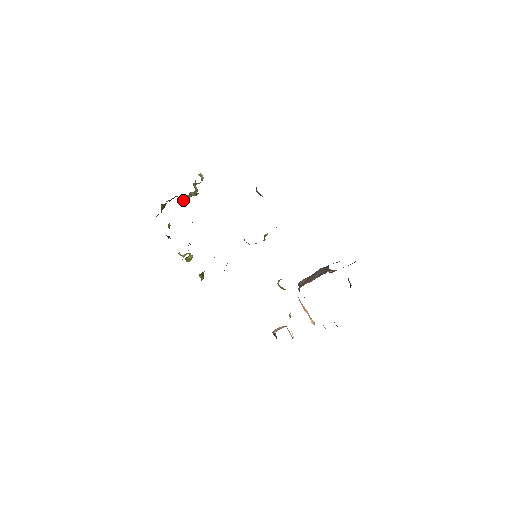
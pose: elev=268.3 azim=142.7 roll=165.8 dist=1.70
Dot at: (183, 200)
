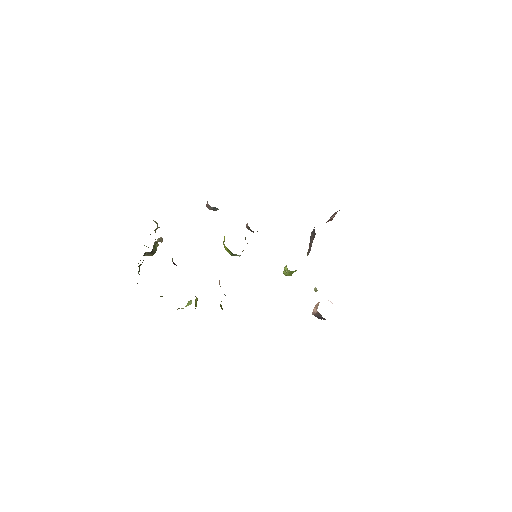
Dot at: (154, 252)
